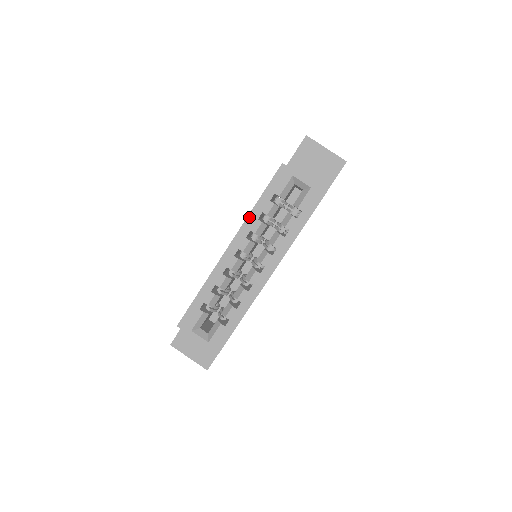
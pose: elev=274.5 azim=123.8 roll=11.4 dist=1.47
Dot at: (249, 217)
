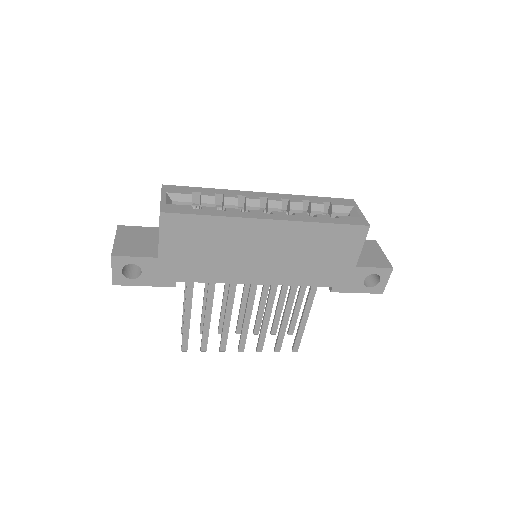
Dot at: (297, 196)
